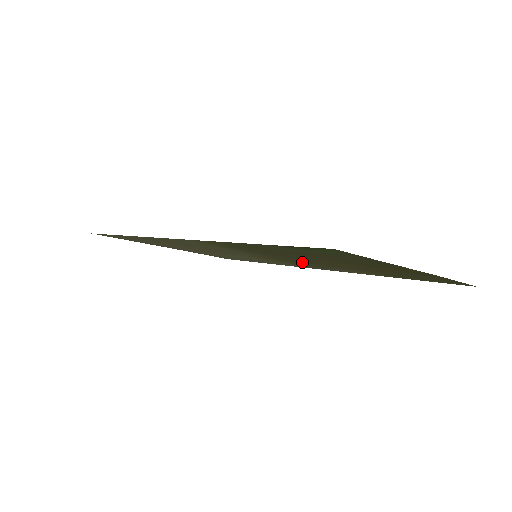
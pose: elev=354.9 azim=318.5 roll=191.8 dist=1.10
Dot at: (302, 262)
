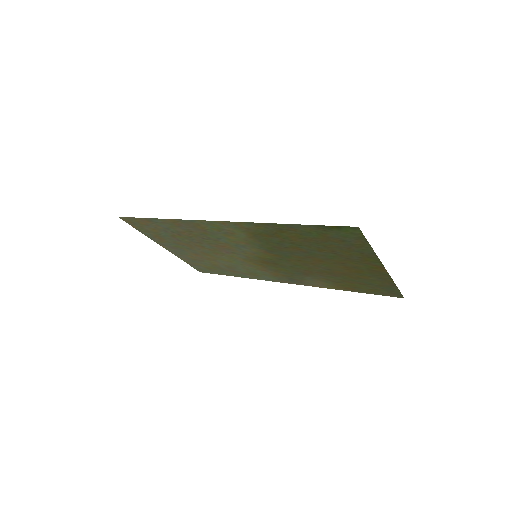
Dot at: (289, 266)
